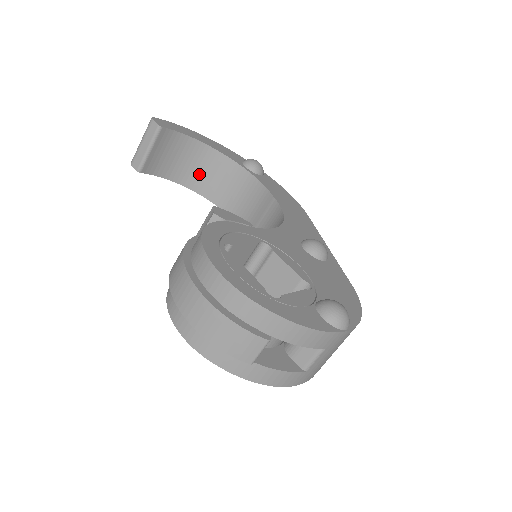
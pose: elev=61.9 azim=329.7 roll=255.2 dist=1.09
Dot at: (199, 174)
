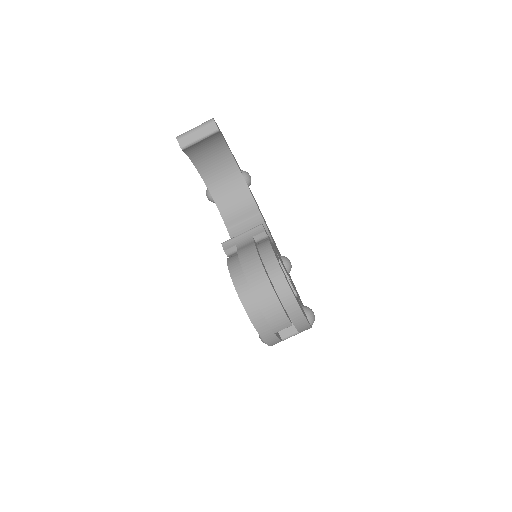
Dot at: (211, 166)
